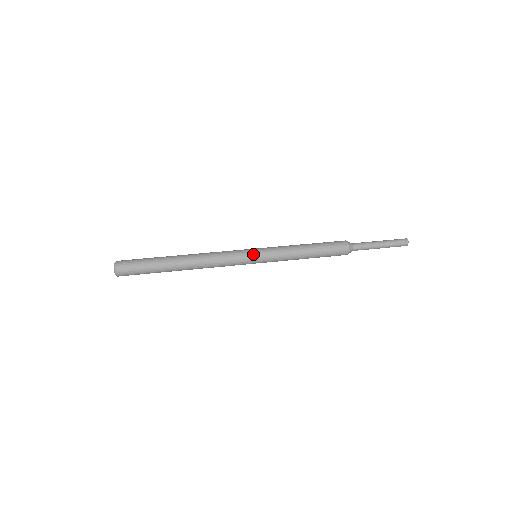
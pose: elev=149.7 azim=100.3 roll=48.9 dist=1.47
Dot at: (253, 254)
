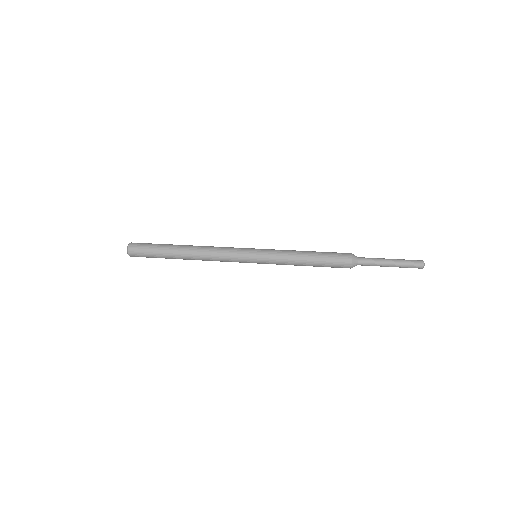
Dot at: (252, 249)
